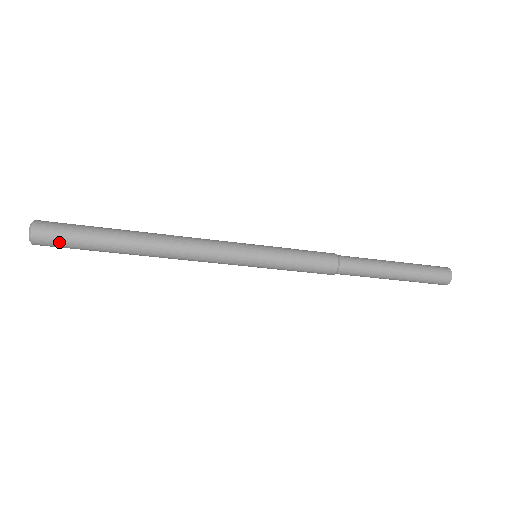
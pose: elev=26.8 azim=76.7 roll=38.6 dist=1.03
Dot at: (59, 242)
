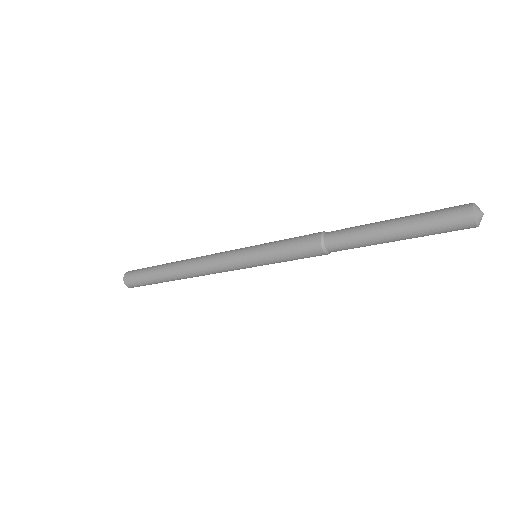
Dot at: (136, 280)
